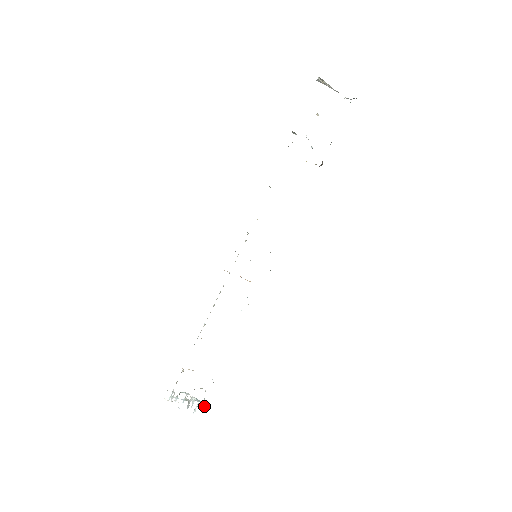
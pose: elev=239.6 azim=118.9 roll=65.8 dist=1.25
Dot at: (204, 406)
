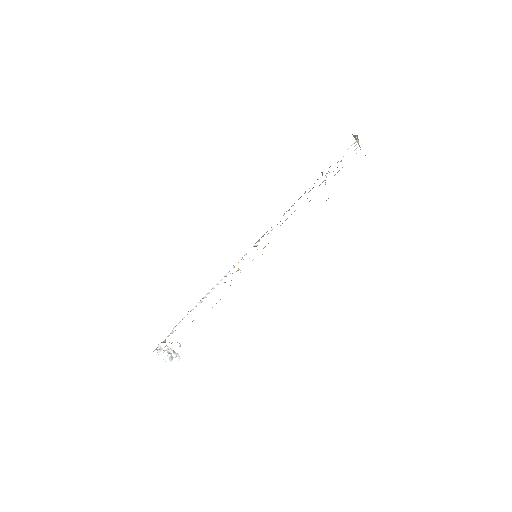
Dot at: (179, 357)
